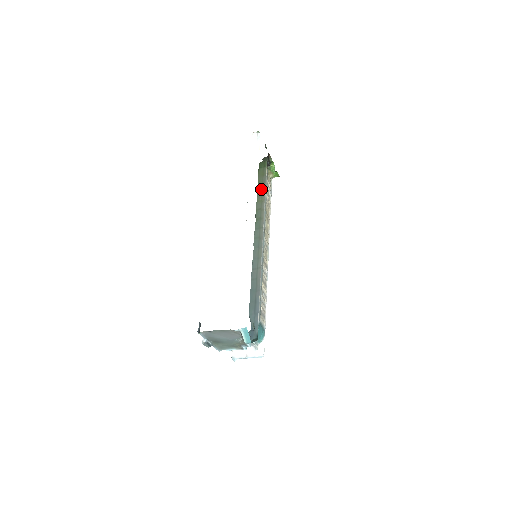
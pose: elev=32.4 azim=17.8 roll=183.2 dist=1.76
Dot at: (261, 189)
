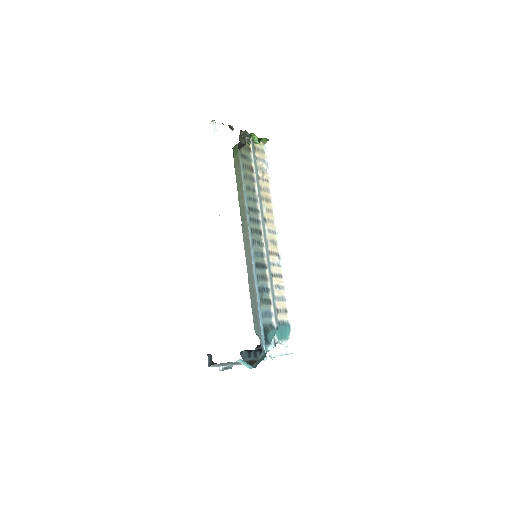
Dot at: (239, 182)
